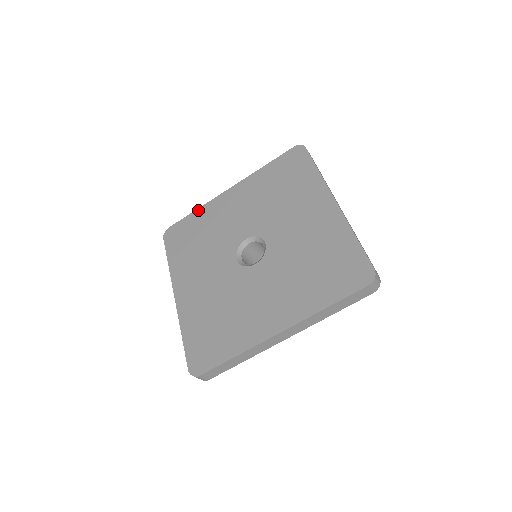
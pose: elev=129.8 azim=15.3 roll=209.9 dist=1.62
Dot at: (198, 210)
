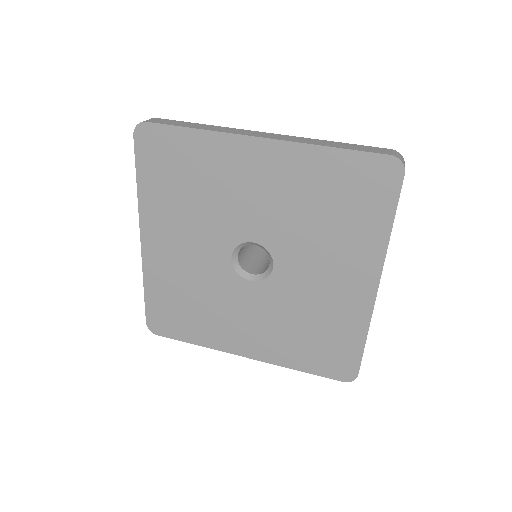
Dot at: (146, 285)
